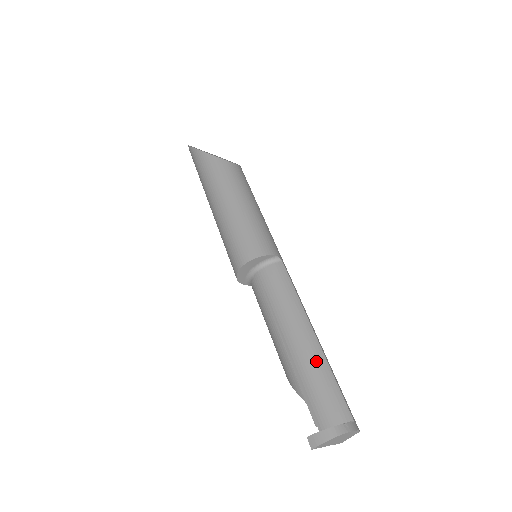
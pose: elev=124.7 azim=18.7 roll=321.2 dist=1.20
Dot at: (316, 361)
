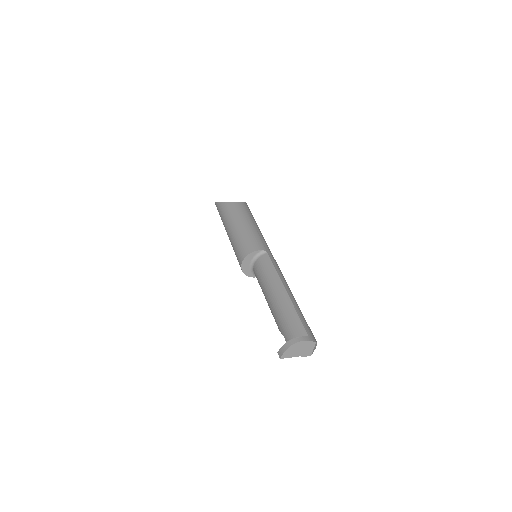
Dot at: (285, 307)
